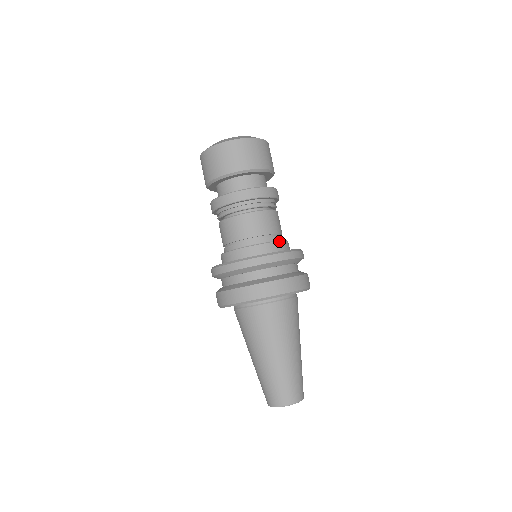
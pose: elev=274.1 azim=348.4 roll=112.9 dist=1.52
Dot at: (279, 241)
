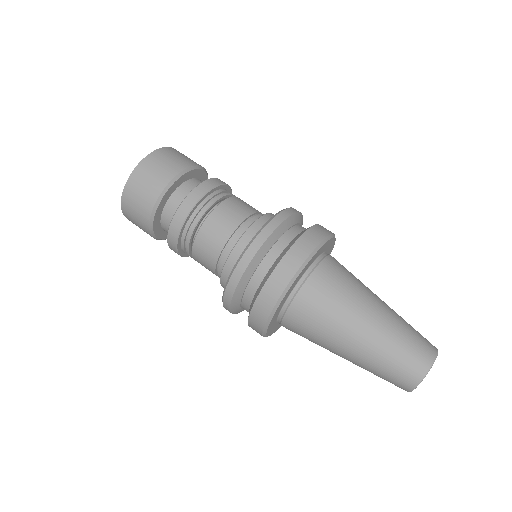
Dot at: (270, 213)
